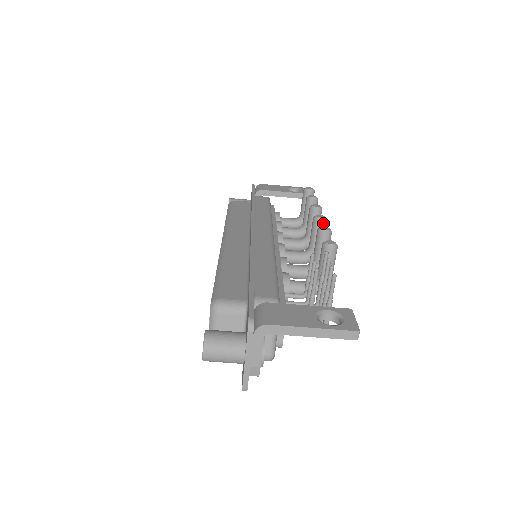
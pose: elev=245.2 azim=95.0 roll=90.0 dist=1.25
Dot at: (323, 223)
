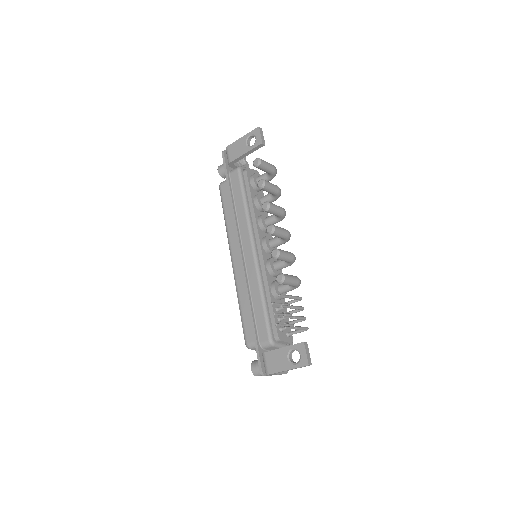
Dot at: (274, 233)
